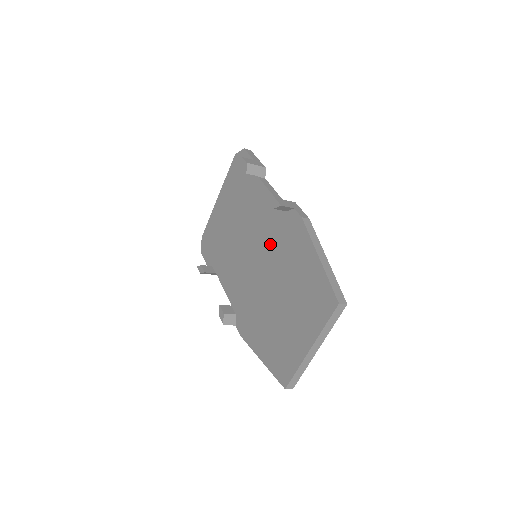
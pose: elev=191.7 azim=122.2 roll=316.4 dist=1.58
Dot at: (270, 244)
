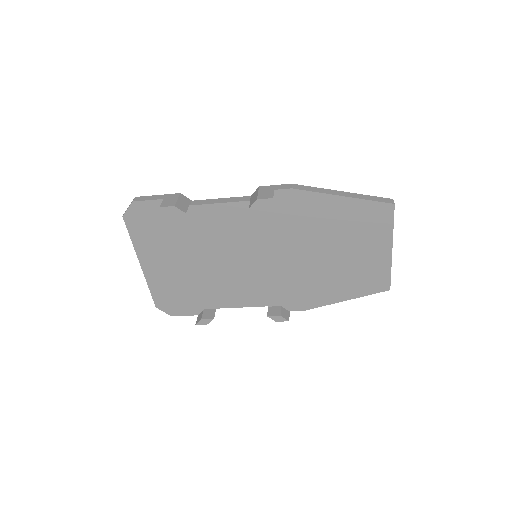
Dot at: (271, 234)
